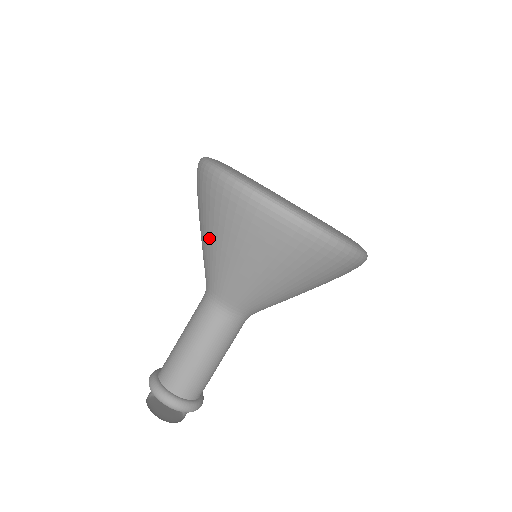
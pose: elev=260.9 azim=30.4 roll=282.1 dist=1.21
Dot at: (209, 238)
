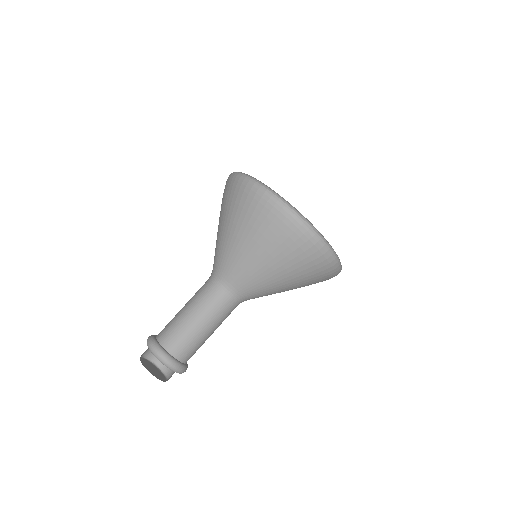
Dot at: (248, 245)
